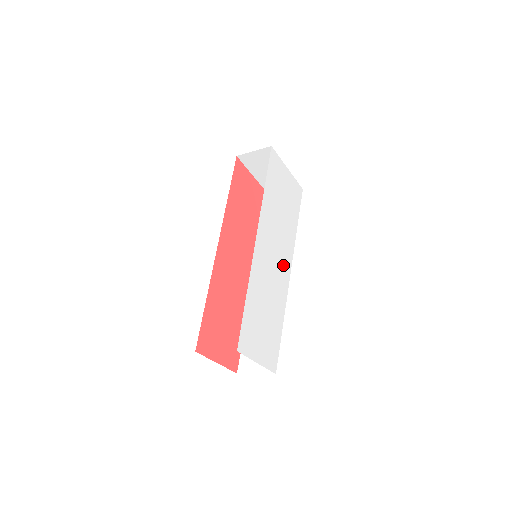
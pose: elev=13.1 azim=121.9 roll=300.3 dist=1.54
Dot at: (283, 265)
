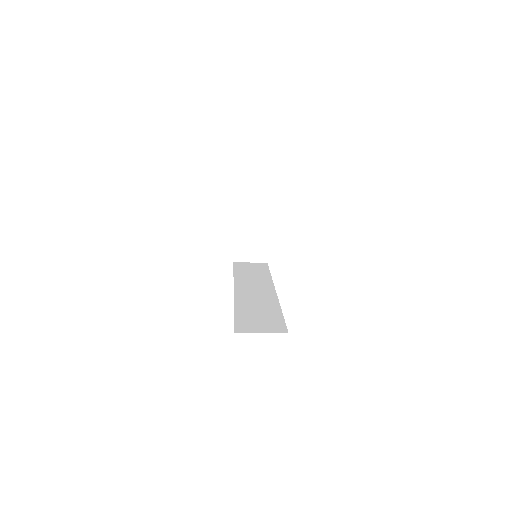
Dot at: occluded
